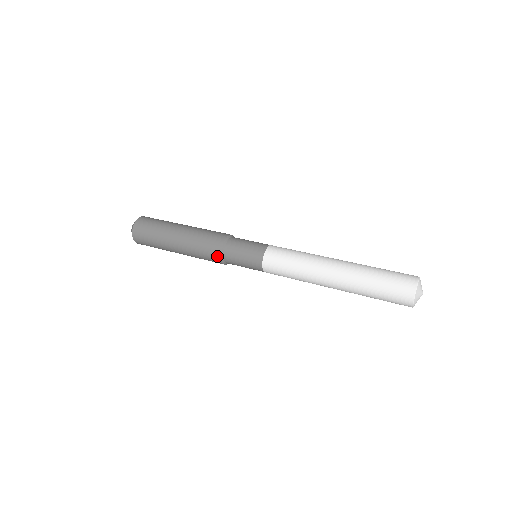
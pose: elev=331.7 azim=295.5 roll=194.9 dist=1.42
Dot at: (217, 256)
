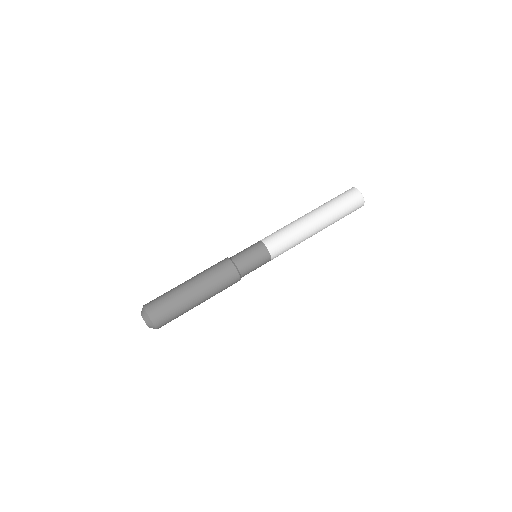
Dot at: occluded
